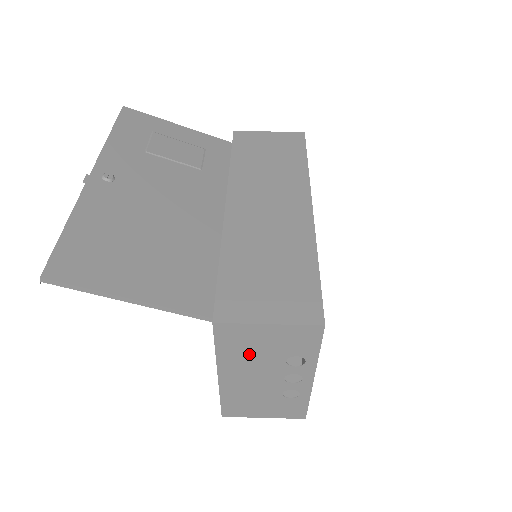
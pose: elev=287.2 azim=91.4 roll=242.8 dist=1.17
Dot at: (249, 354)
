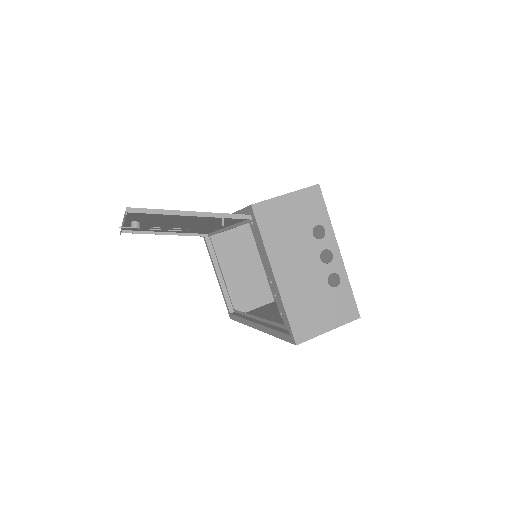
Dot at: (286, 235)
